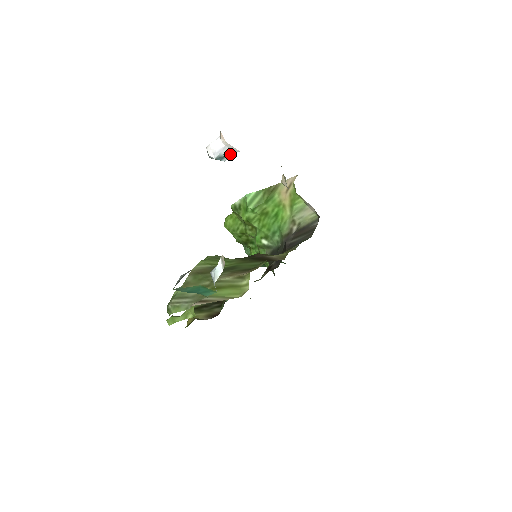
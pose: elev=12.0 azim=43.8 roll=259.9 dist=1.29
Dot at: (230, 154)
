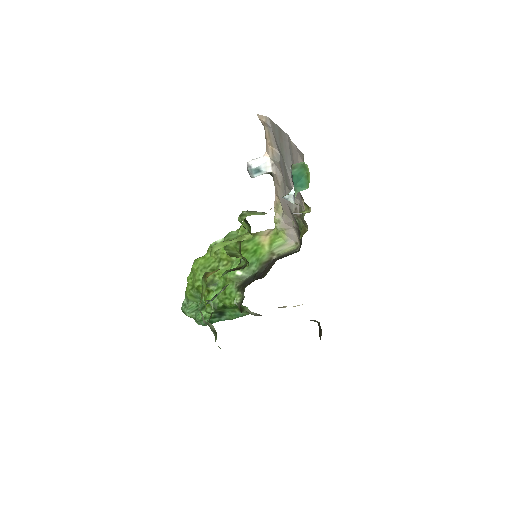
Dot at: (263, 171)
